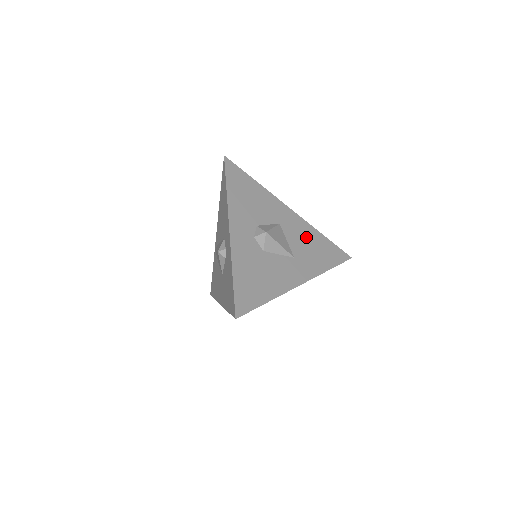
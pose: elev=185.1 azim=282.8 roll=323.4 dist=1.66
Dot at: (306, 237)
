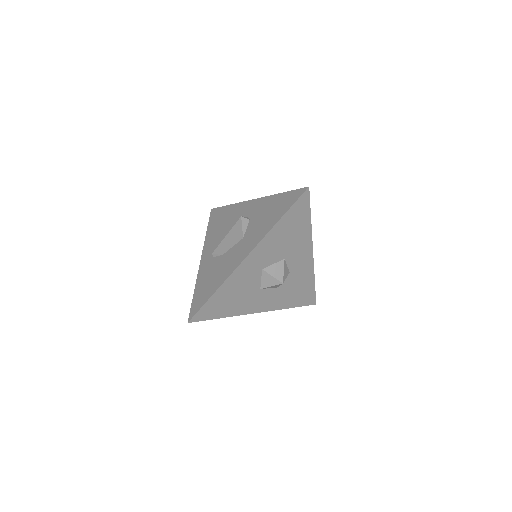
Dot at: occluded
